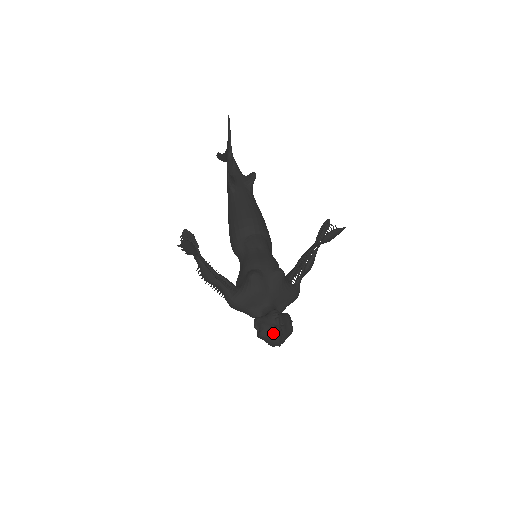
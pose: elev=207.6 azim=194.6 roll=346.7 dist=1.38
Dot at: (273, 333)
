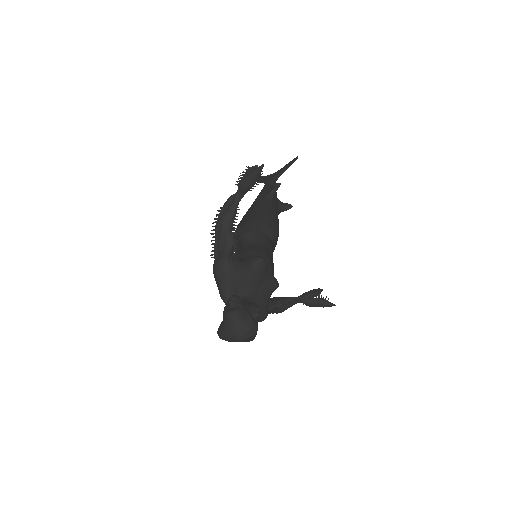
Dot at: (247, 321)
